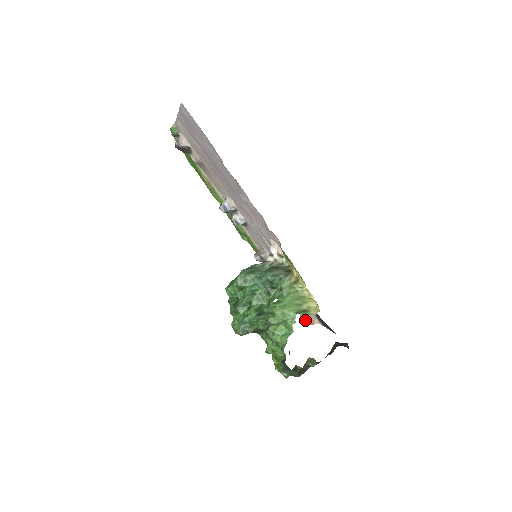
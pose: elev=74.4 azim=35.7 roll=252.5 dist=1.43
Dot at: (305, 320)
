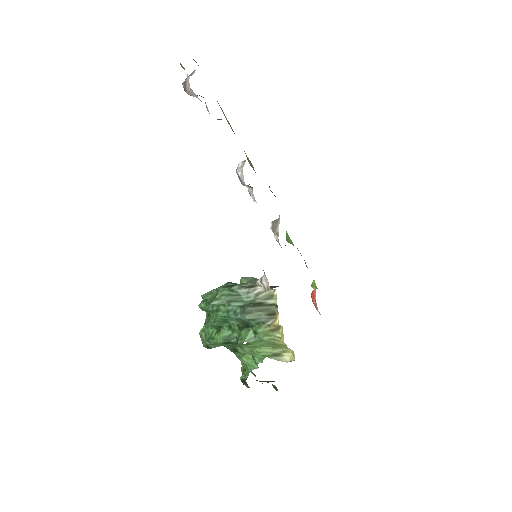
Dot at: (312, 296)
